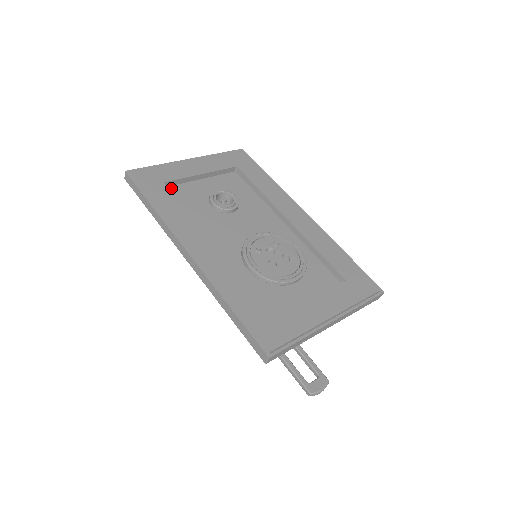
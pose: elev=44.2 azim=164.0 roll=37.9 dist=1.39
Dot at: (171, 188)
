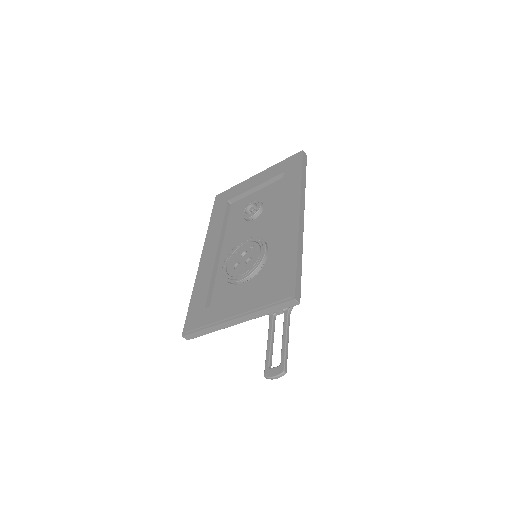
Dot at: (235, 203)
